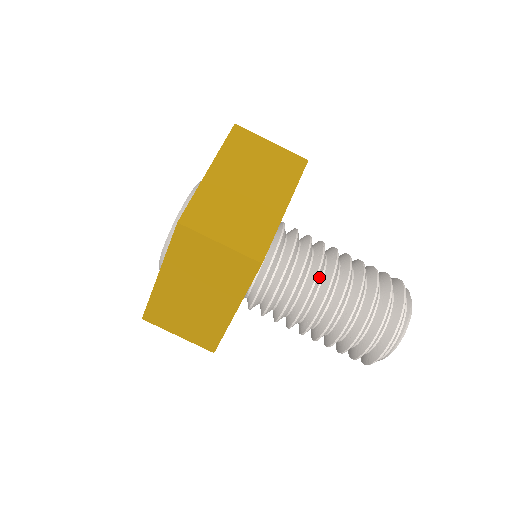
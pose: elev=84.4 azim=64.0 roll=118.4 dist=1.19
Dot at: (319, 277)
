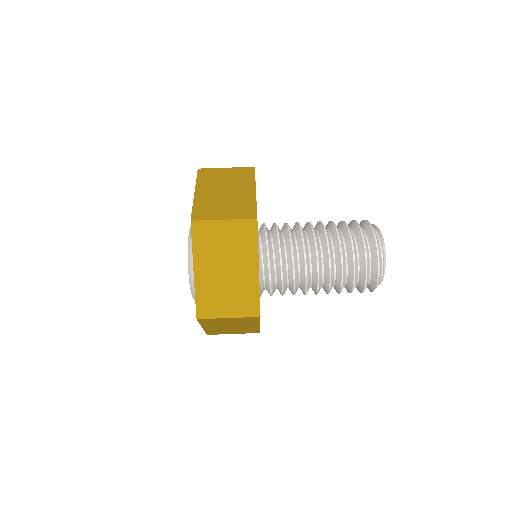
Dot at: (304, 236)
